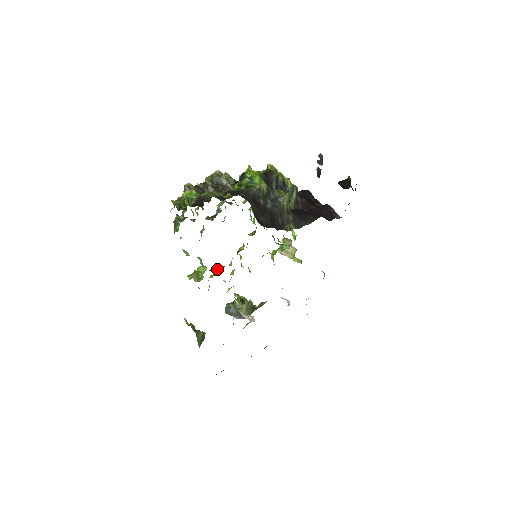
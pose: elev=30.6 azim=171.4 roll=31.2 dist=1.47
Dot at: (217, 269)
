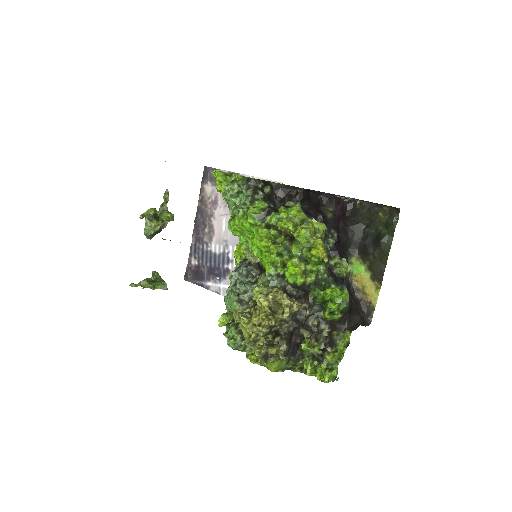
Dot at: occluded
